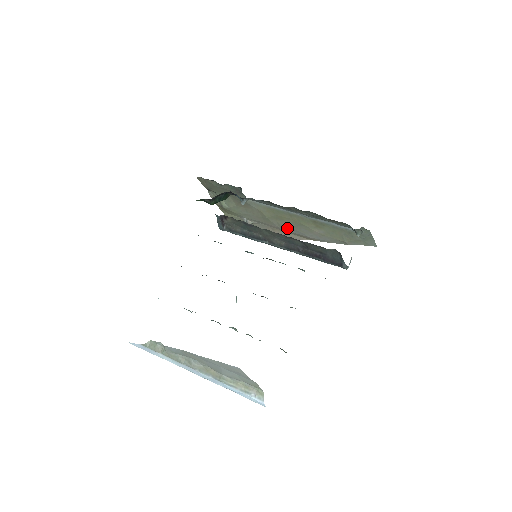
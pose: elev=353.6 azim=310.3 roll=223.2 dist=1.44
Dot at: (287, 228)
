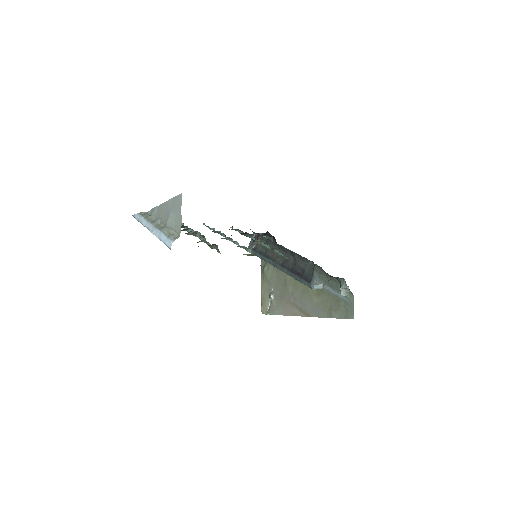
Dot at: (296, 298)
